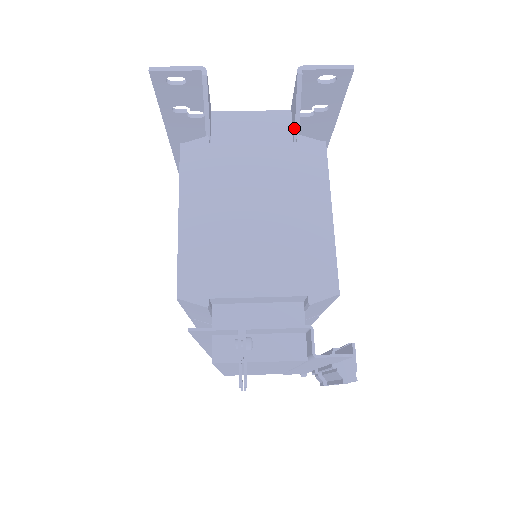
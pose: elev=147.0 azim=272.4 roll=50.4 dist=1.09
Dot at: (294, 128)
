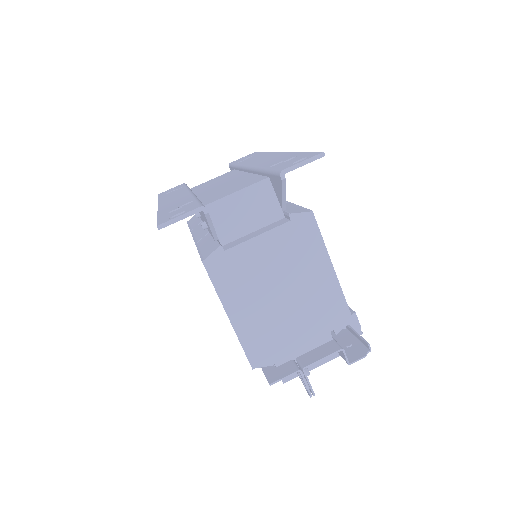
Dot at: (281, 202)
